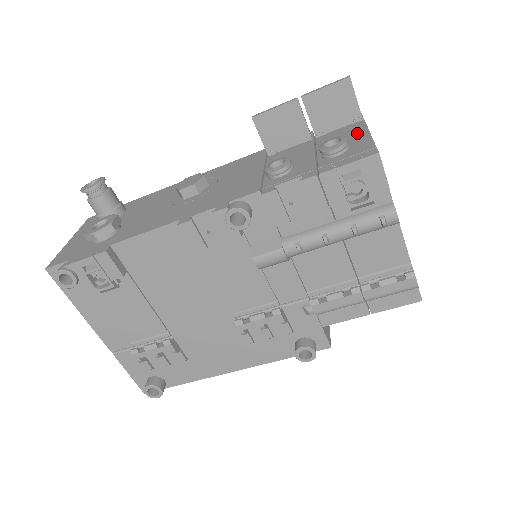
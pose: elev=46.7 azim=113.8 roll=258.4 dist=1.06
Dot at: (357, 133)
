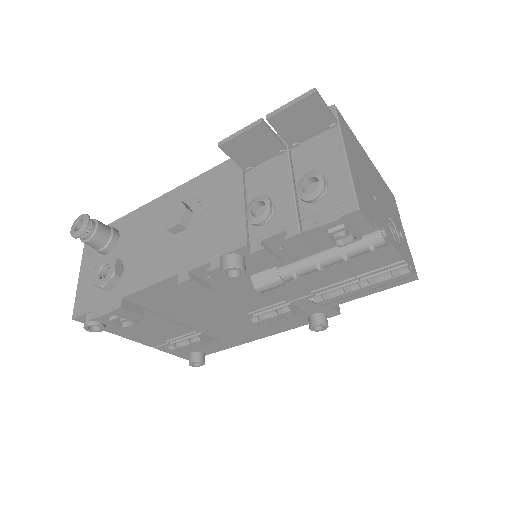
Dot at: (334, 157)
